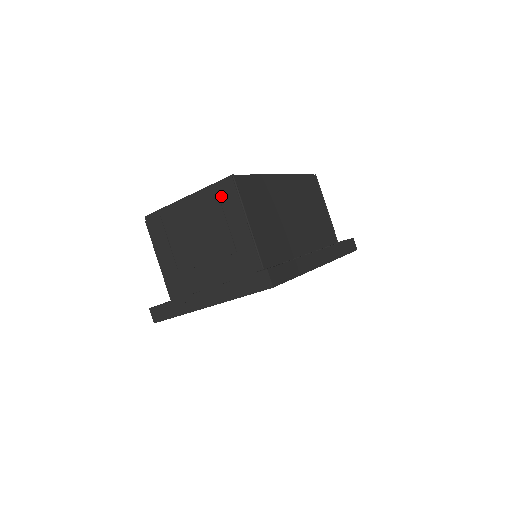
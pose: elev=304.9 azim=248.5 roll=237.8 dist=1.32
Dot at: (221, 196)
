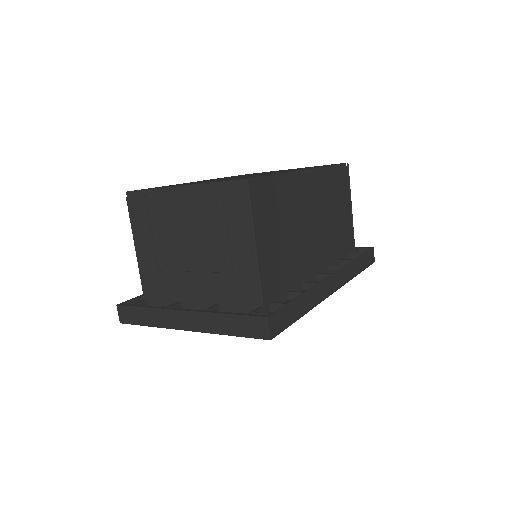
Dot at: (226, 201)
